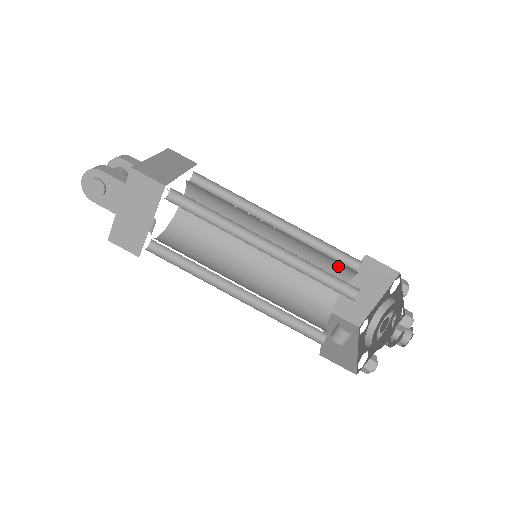
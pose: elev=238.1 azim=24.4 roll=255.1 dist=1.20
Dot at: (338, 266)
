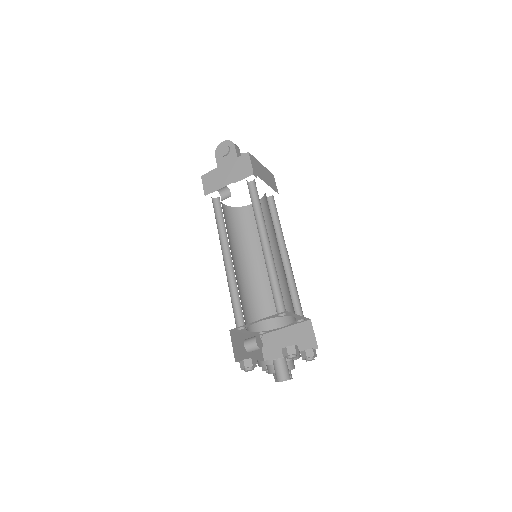
Dot at: (290, 308)
